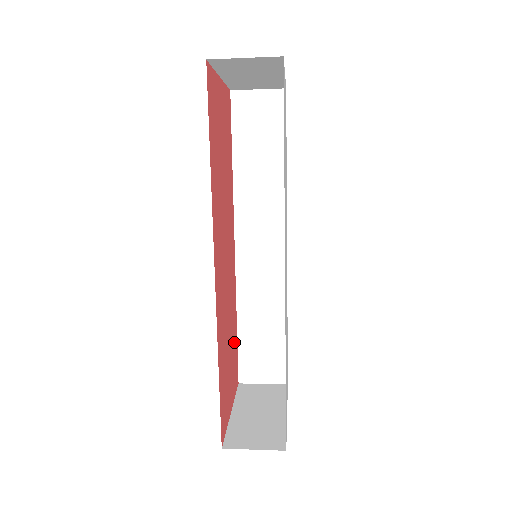
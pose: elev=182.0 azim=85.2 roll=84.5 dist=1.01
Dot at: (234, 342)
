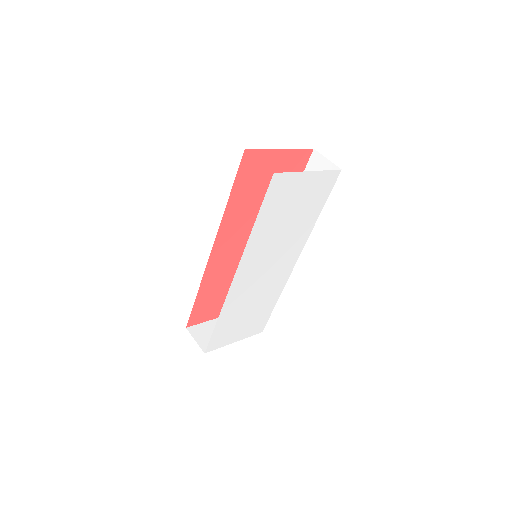
Dot at: occluded
